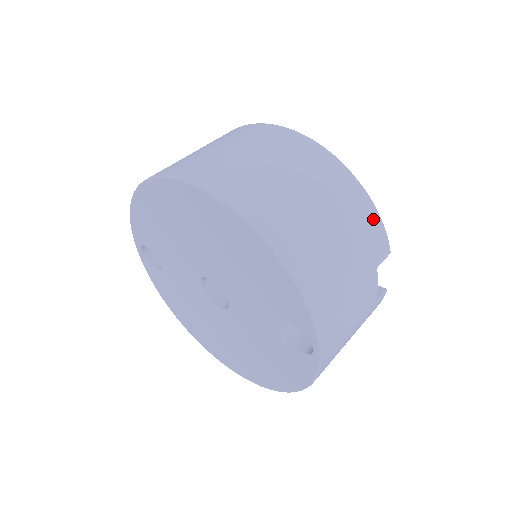
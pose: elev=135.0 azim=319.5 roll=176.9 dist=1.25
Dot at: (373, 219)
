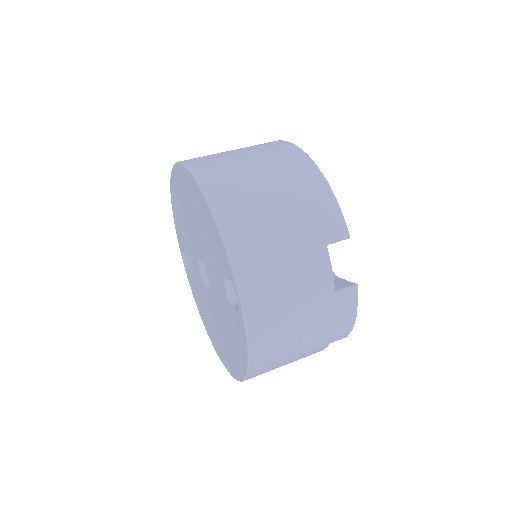
Dot at: (326, 199)
